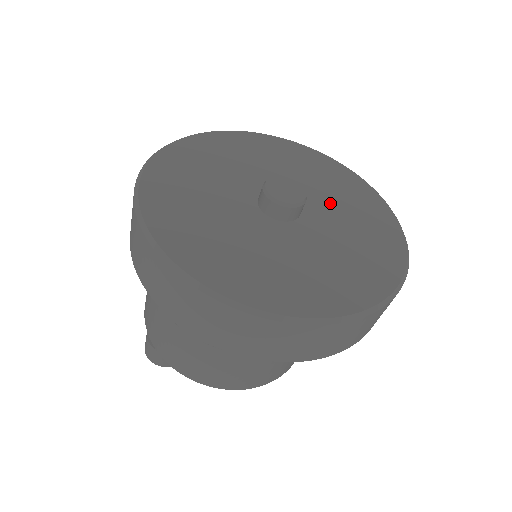
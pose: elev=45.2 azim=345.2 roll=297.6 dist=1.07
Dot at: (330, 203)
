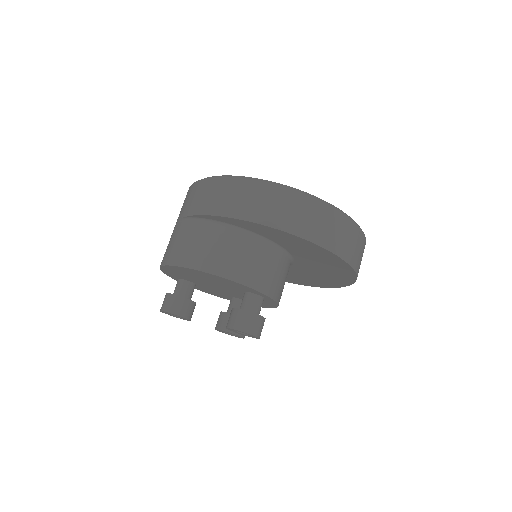
Dot at: occluded
